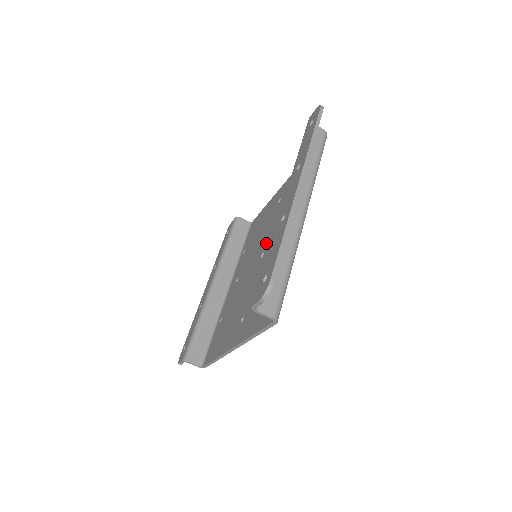
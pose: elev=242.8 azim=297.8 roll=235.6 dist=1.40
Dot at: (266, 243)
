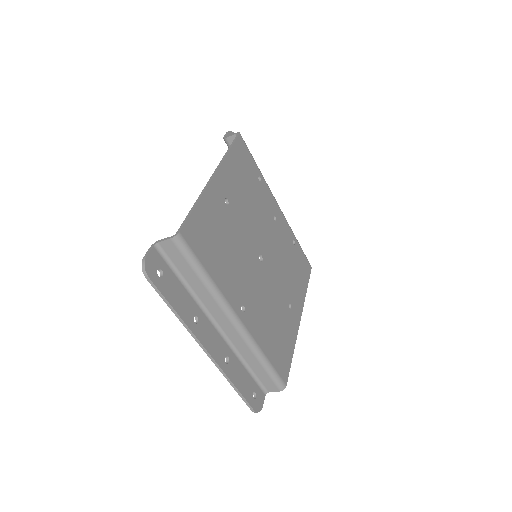
Dot at: occluded
